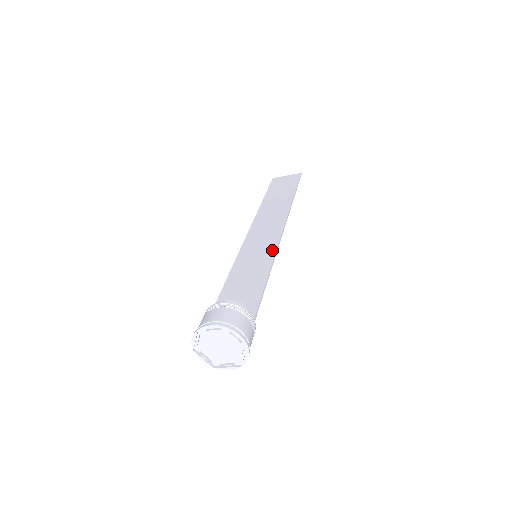
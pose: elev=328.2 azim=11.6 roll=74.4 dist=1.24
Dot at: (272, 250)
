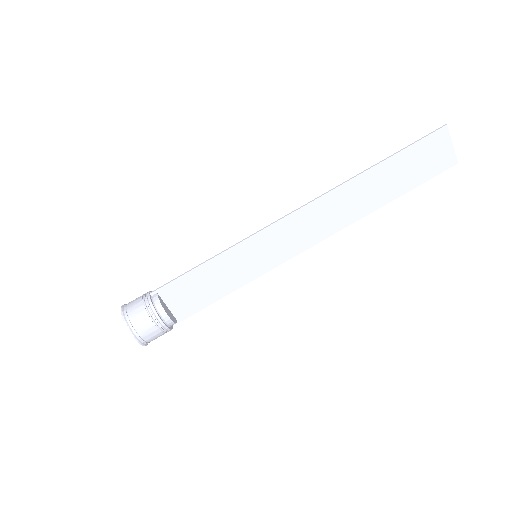
Dot at: (268, 267)
